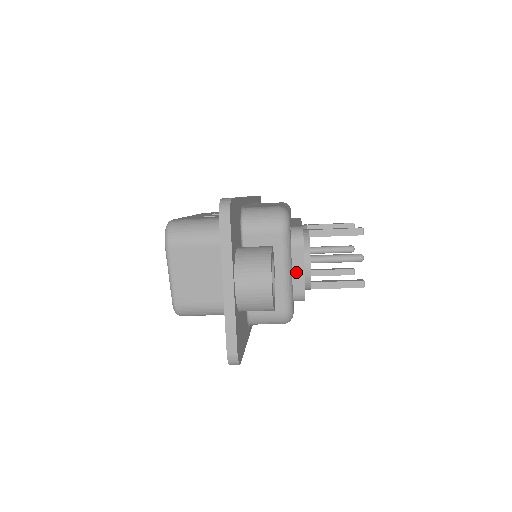
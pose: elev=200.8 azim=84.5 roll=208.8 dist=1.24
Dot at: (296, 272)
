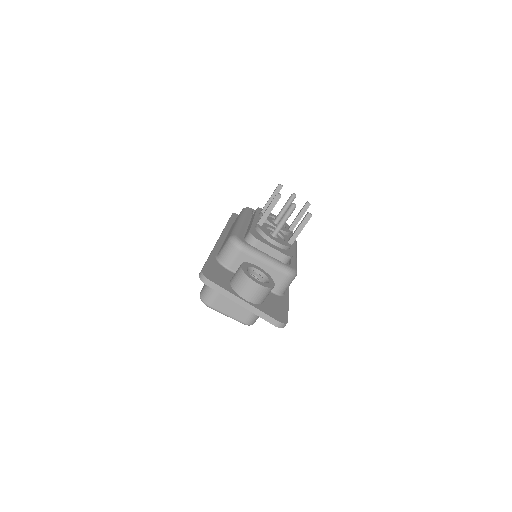
Dot at: (271, 253)
